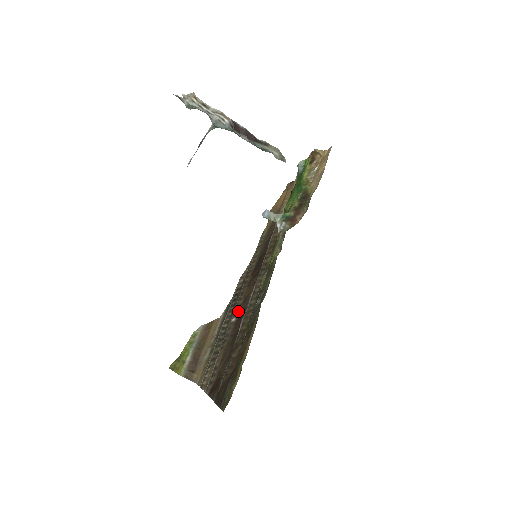
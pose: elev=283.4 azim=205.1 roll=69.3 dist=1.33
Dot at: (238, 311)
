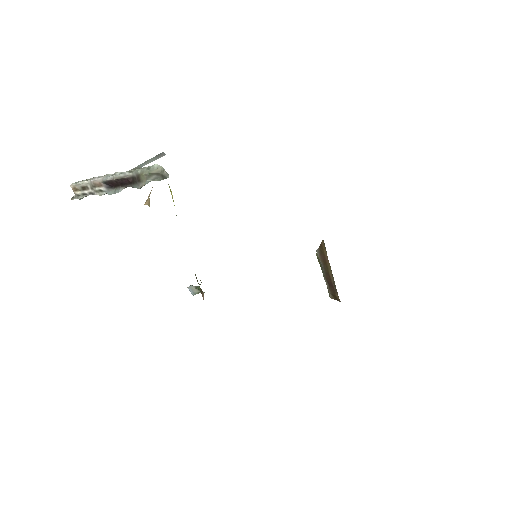
Dot at: occluded
